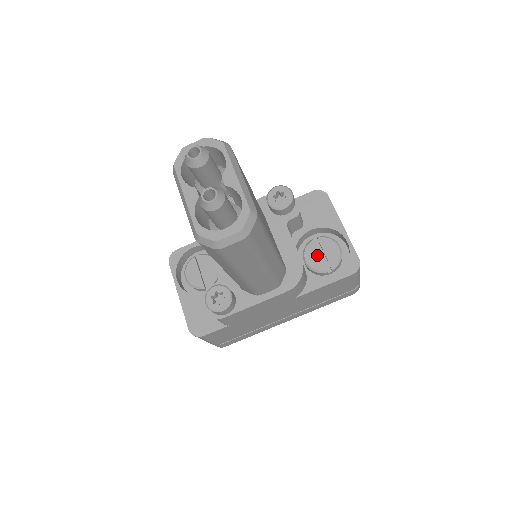
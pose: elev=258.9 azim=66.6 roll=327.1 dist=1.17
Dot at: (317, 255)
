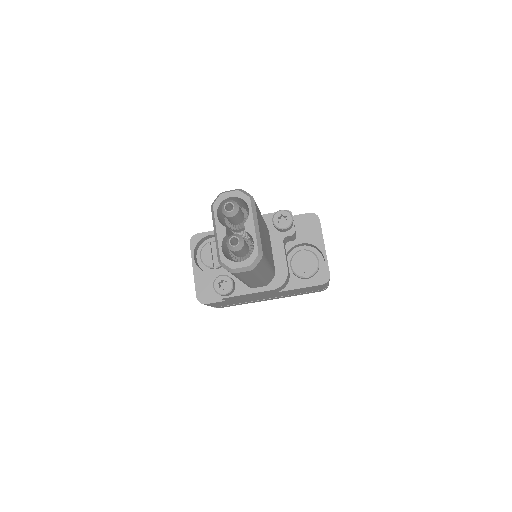
Dot at: (301, 263)
